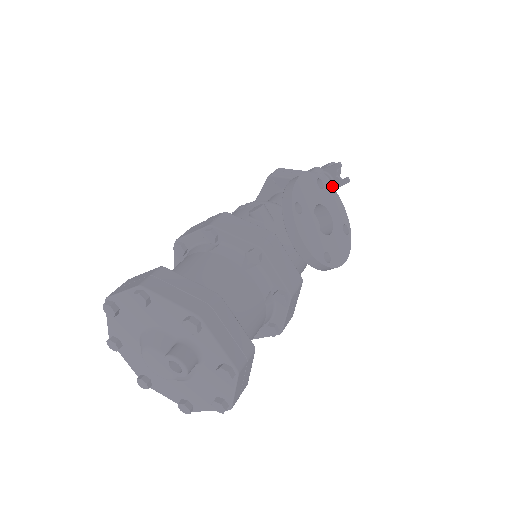
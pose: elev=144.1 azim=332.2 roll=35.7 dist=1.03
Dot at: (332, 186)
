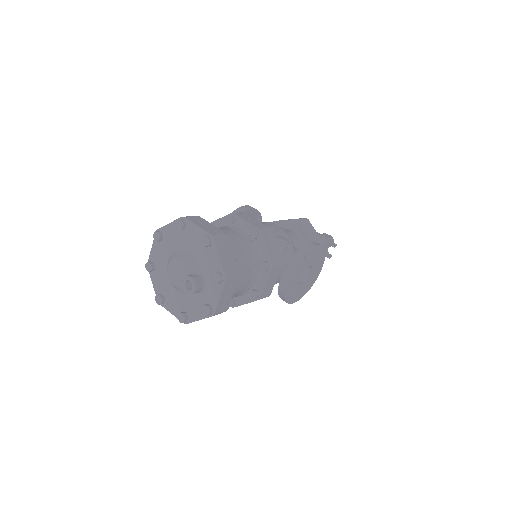
Dot at: occluded
